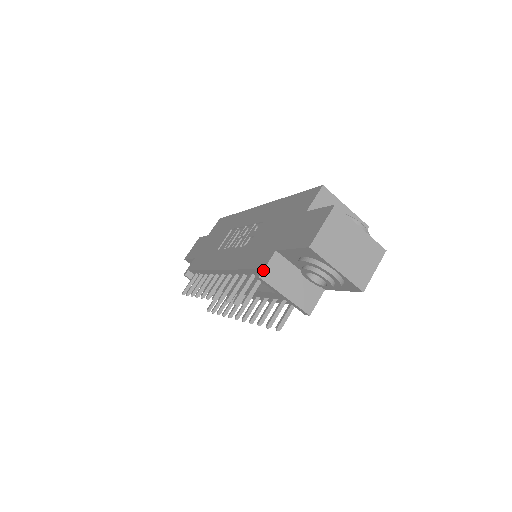
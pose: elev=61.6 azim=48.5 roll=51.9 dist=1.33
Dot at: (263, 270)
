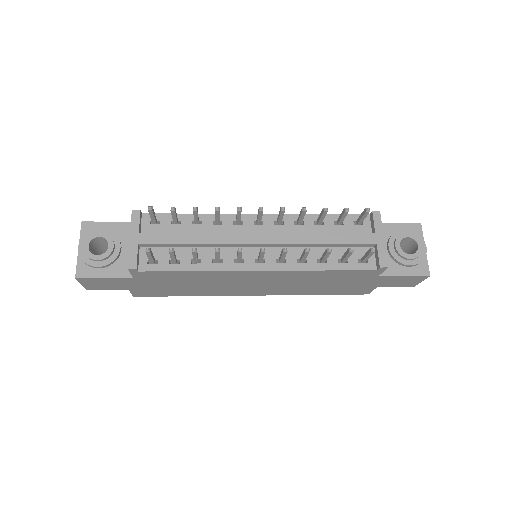
Dot at: occluded
